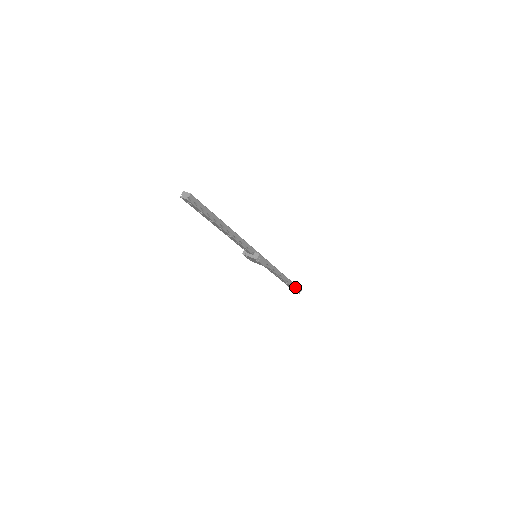
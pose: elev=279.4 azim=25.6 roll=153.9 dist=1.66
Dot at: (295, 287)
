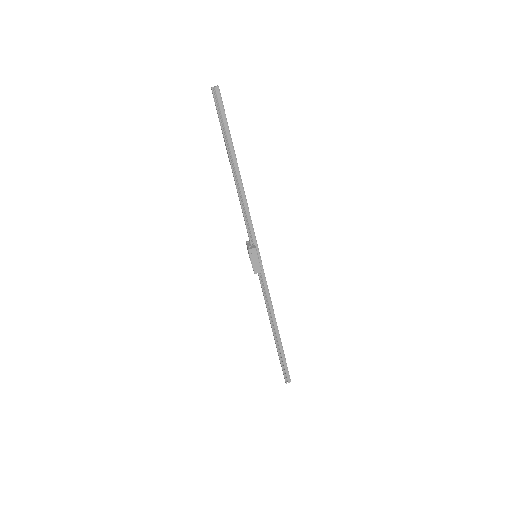
Dot at: (284, 364)
